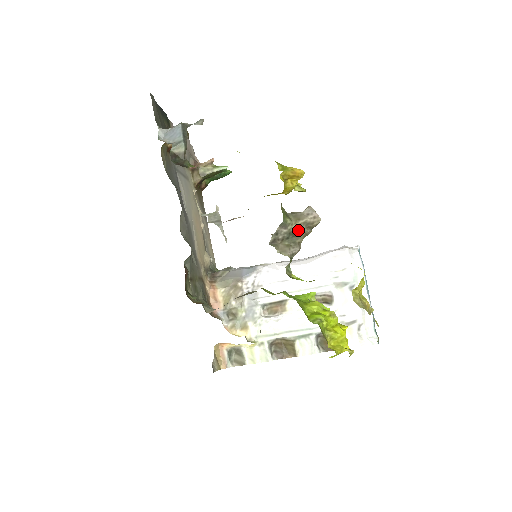
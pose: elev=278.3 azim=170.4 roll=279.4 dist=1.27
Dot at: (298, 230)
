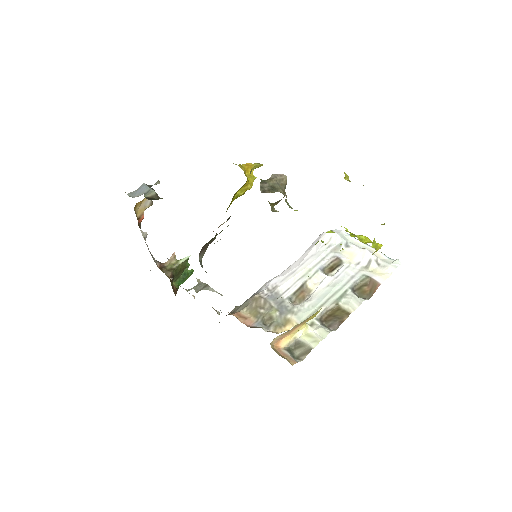
Dot at: (276, 184)
